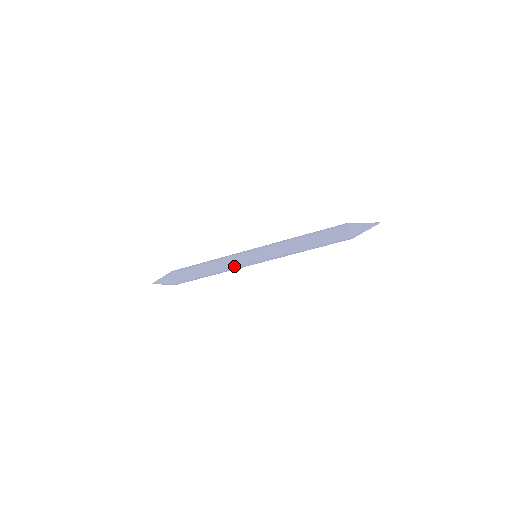
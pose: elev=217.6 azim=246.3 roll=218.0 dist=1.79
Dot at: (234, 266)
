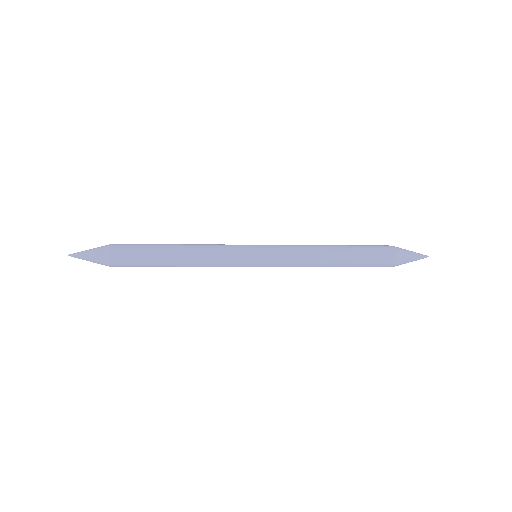
Dot at: (222, 260)
